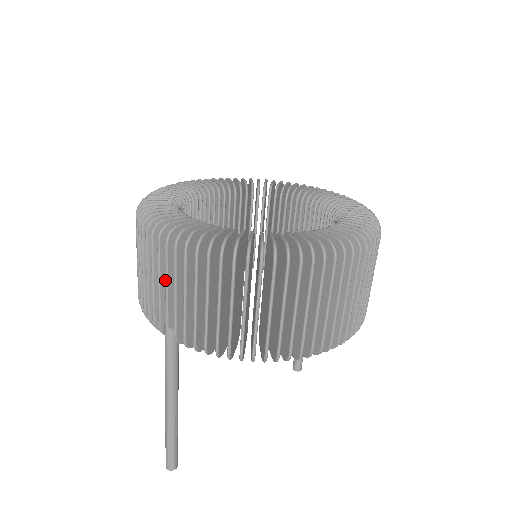
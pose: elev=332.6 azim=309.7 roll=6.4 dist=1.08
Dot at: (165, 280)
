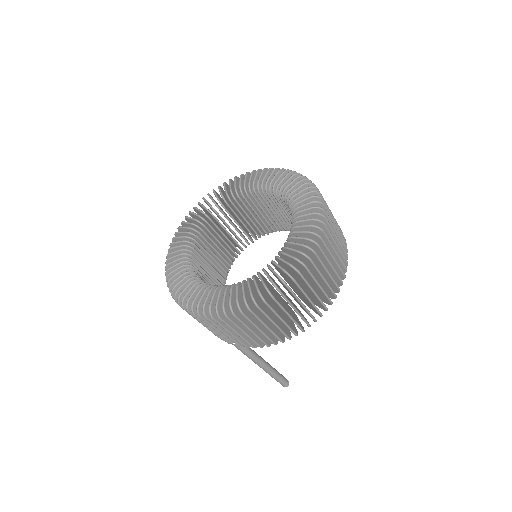
Dot at: occluded
